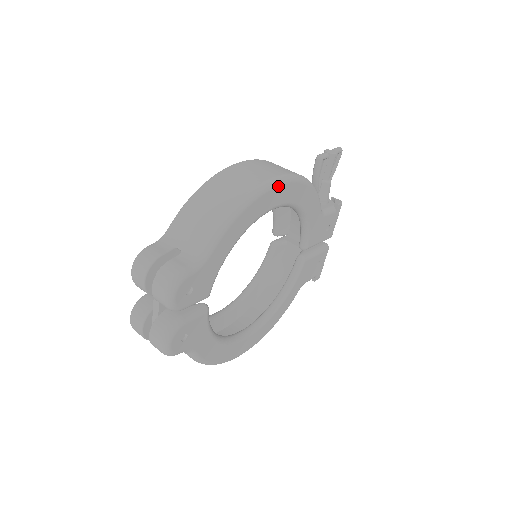
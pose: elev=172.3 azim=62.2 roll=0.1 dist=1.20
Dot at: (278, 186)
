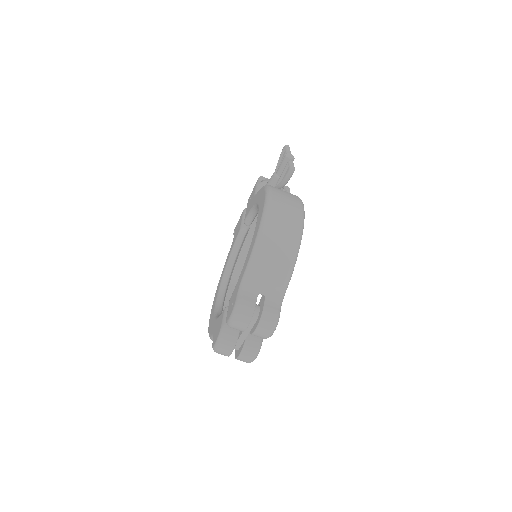
Dot at: occluded
